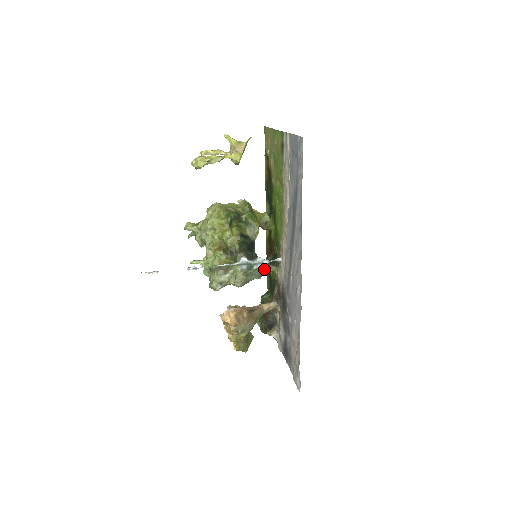
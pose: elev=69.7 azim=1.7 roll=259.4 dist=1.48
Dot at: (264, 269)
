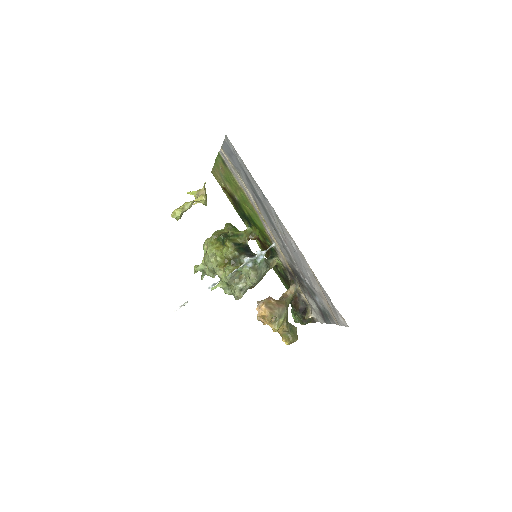
Dot at: (268, 263)
